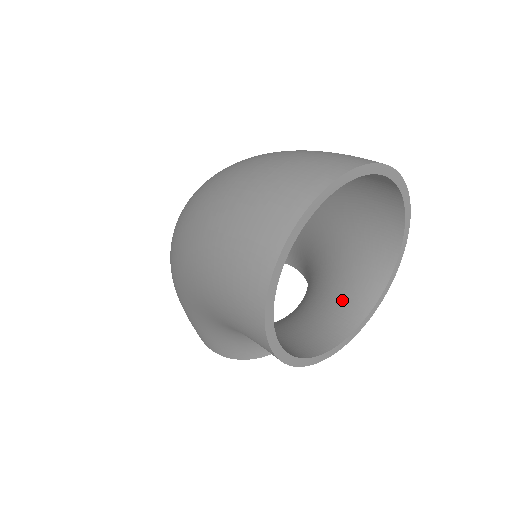
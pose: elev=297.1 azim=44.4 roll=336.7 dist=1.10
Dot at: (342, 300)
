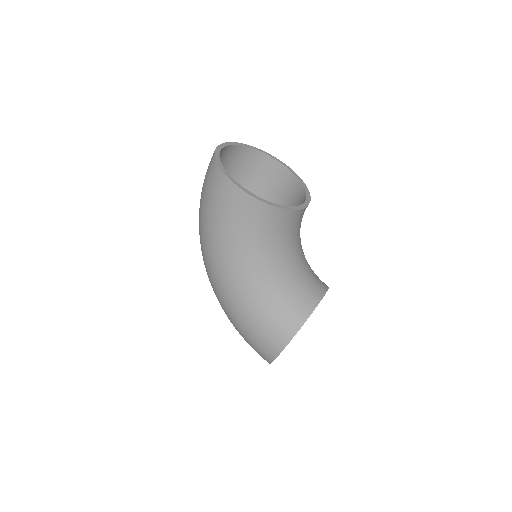
Dot at: occluded
